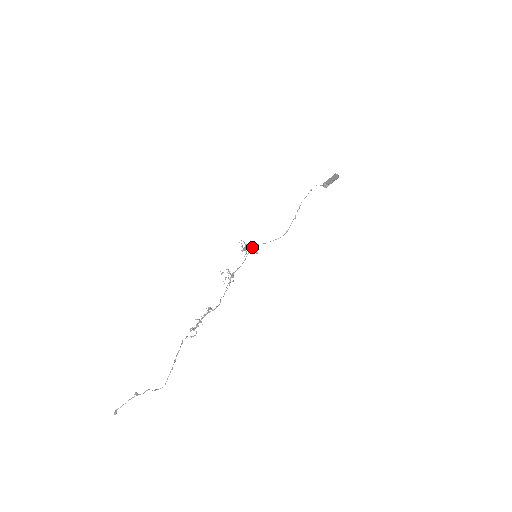
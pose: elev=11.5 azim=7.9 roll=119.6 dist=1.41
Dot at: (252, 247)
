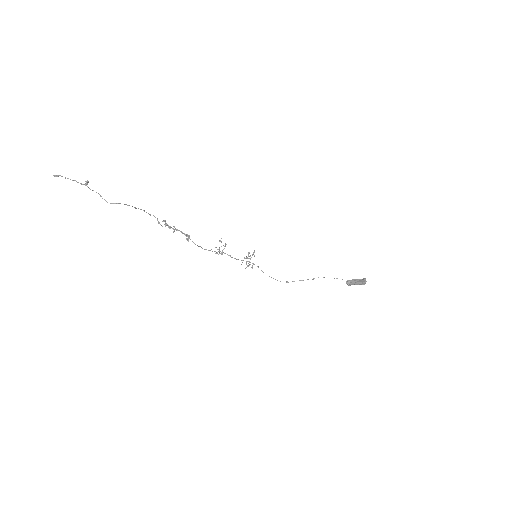
Dot at: occluded
